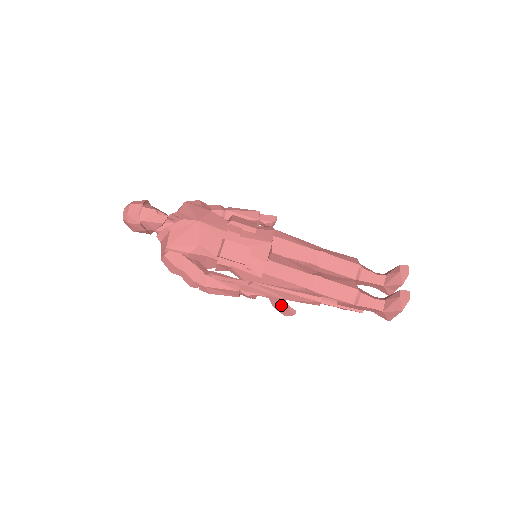
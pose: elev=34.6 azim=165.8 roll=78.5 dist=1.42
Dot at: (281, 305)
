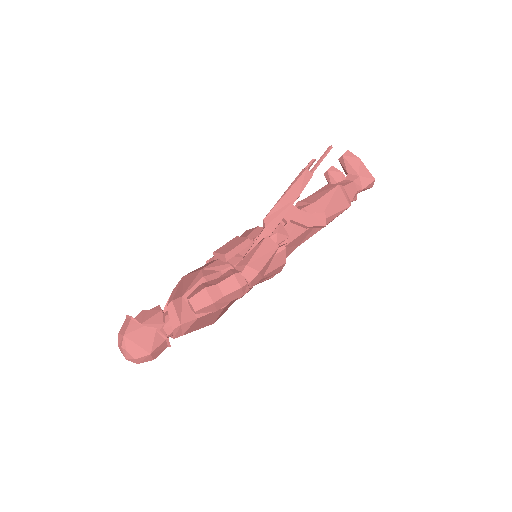
Dot at: (306, 215)
